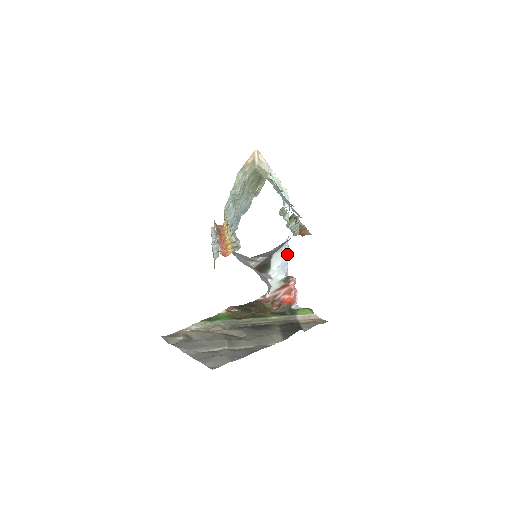
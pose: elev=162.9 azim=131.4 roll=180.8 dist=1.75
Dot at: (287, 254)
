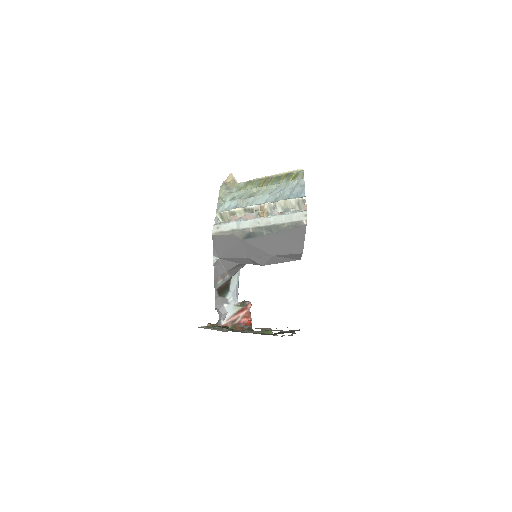
Dot at: (238, 280)
